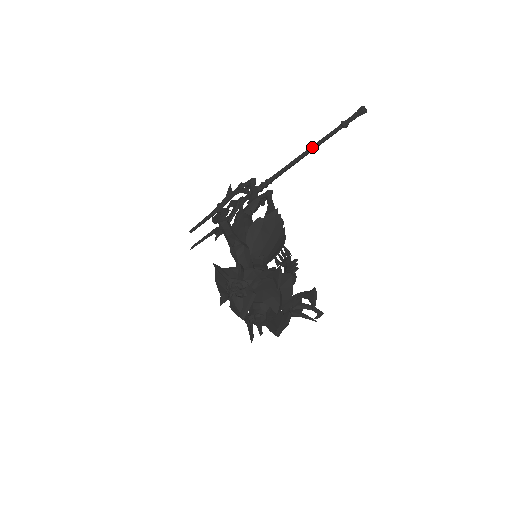
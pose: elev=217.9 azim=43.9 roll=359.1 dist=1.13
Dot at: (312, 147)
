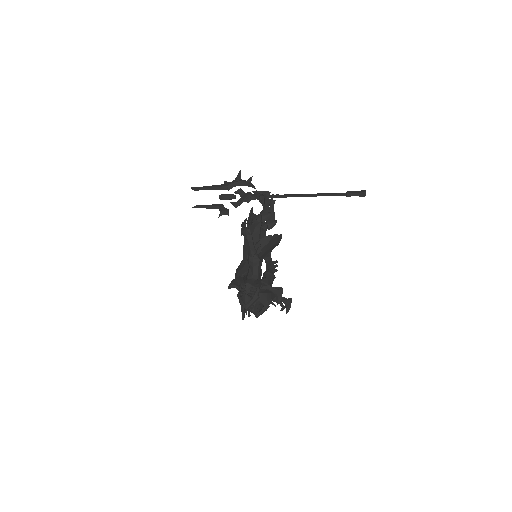
Dot at: (320, 195)
